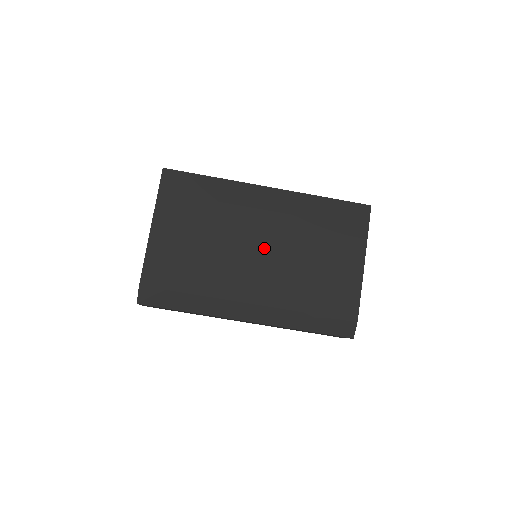
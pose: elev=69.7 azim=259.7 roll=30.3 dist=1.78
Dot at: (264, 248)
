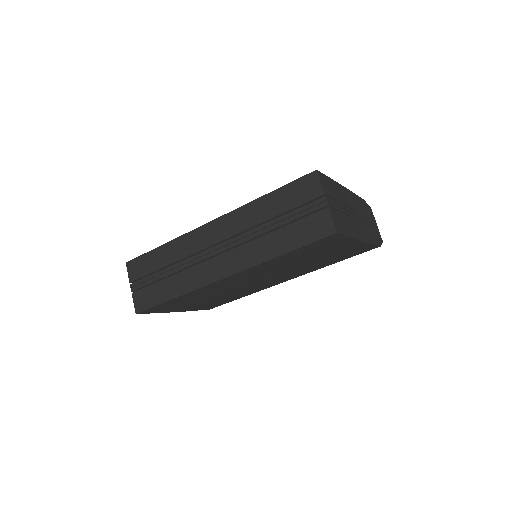
Dot at: (265, 279)
